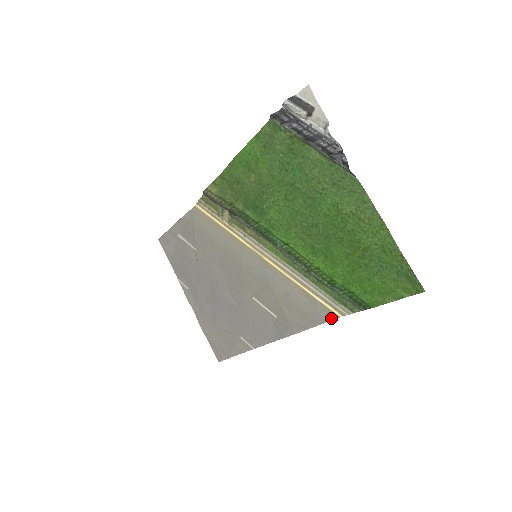
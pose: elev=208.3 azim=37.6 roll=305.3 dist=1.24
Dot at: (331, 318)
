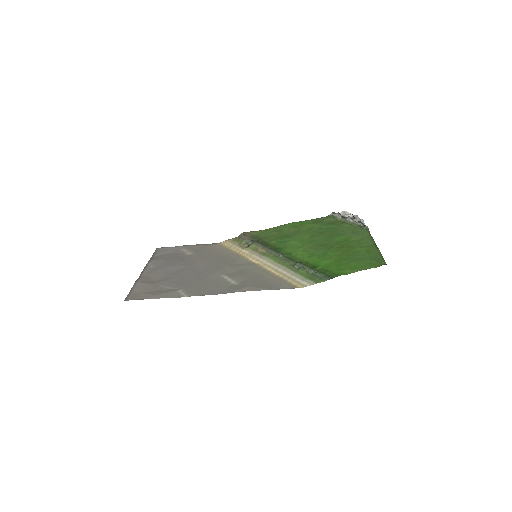
Dot at: (292, 288)
